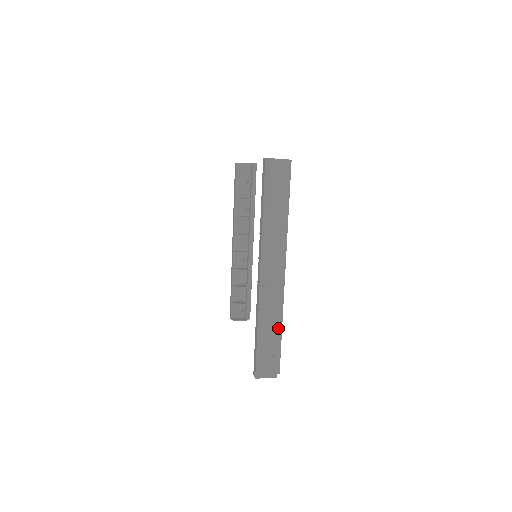
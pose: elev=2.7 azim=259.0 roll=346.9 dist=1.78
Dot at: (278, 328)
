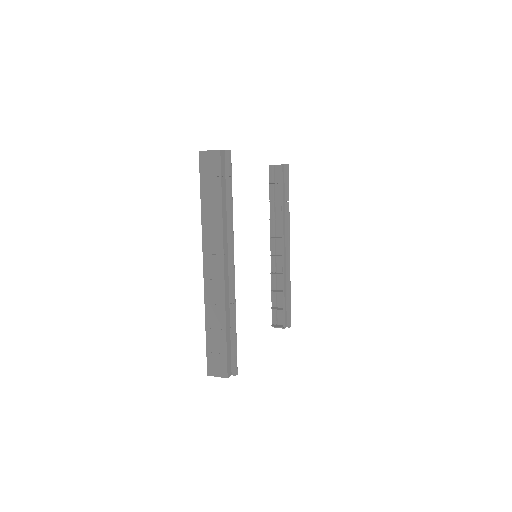
Dot at: (225, 325)
